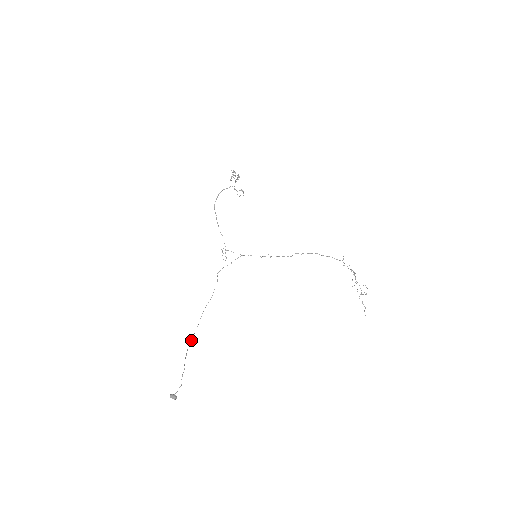
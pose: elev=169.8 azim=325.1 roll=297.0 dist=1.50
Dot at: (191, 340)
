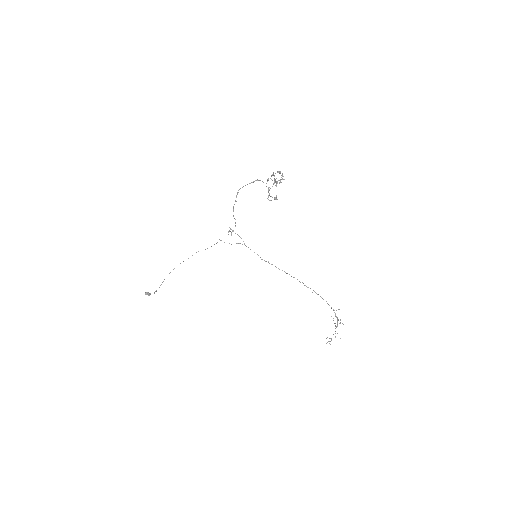
Dot at: occluded
